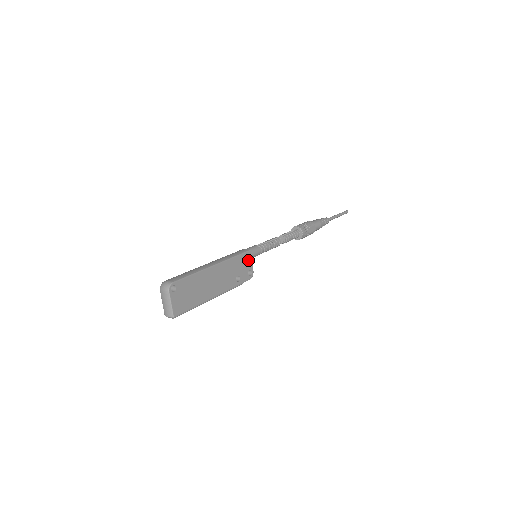
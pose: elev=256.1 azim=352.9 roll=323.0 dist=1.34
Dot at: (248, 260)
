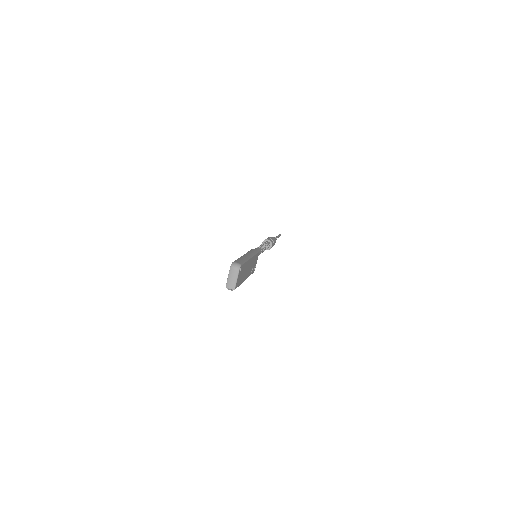
Dot at: (257, 258)
